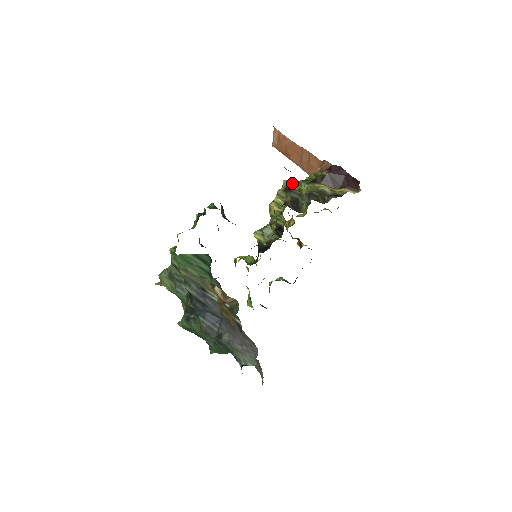
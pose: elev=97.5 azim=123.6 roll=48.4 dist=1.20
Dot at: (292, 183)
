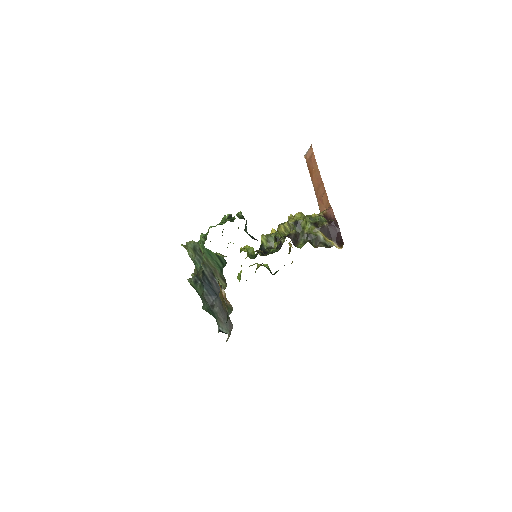
Dot at: (301, 220)
